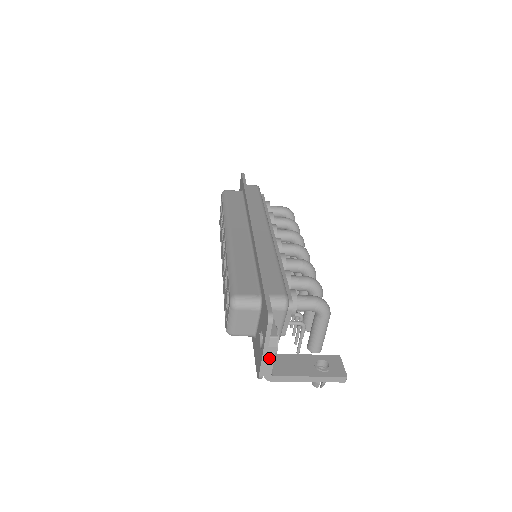
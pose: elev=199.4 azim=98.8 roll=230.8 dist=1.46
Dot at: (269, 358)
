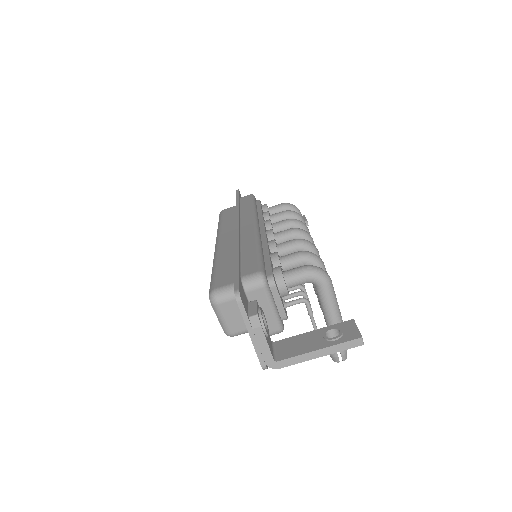
Dot at: (261, 342)
